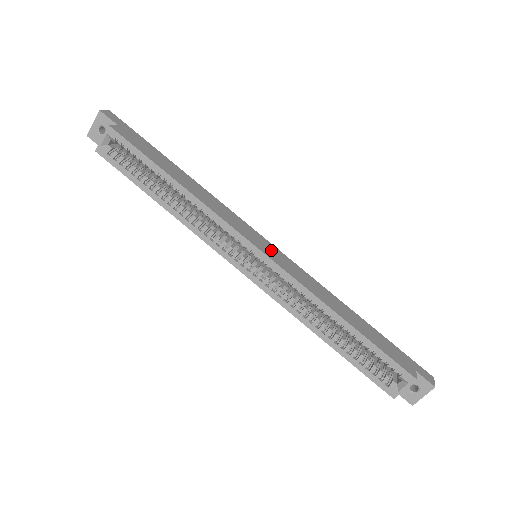
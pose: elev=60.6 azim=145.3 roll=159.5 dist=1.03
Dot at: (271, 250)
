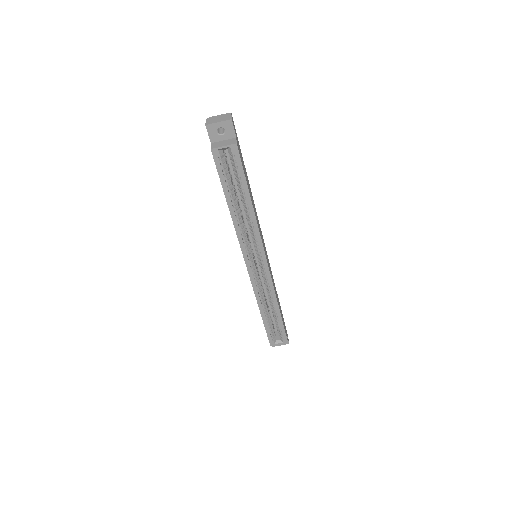
Dot at: occluded
